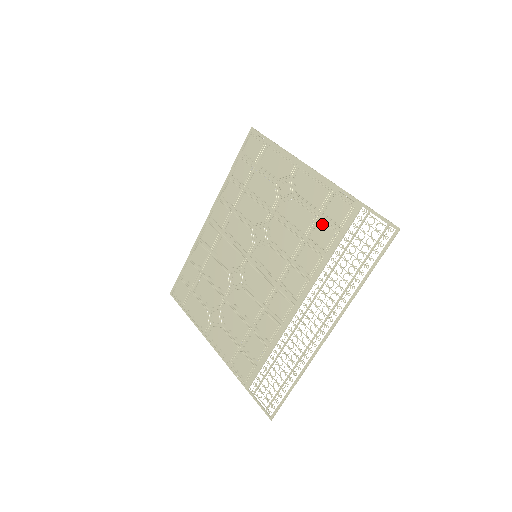
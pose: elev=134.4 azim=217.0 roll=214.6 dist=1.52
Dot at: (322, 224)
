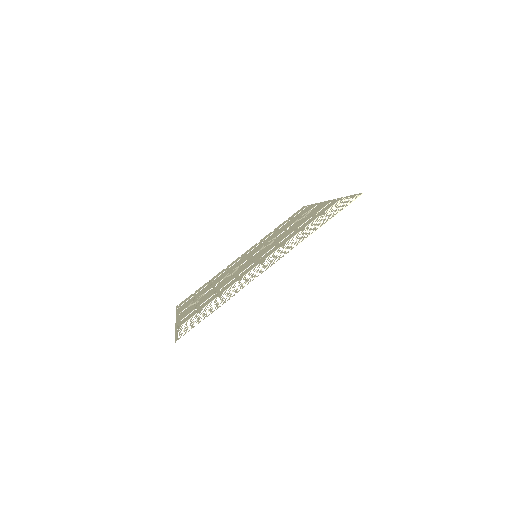
Dot at: (313, 217)
